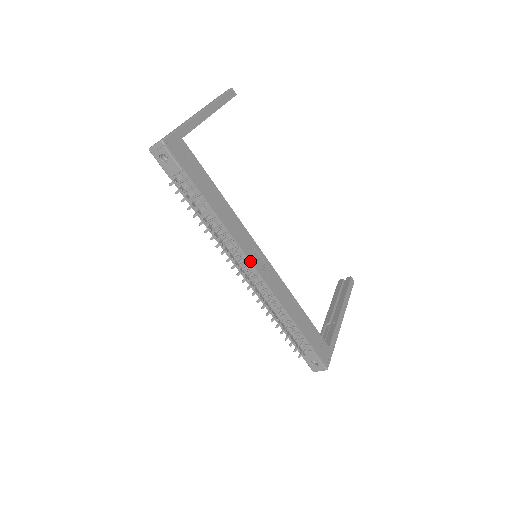
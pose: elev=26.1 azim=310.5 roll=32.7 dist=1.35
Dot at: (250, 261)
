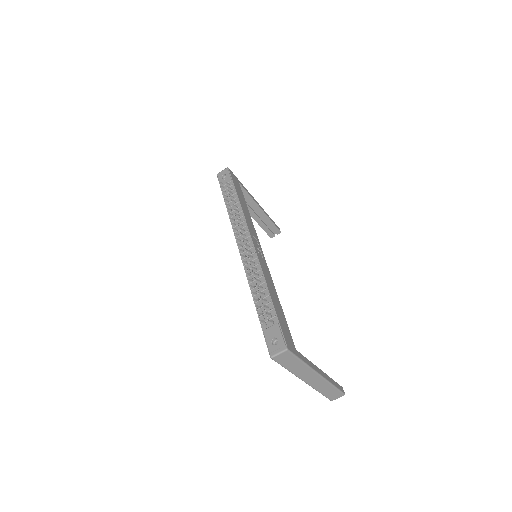
Dot at: (251, 237)
